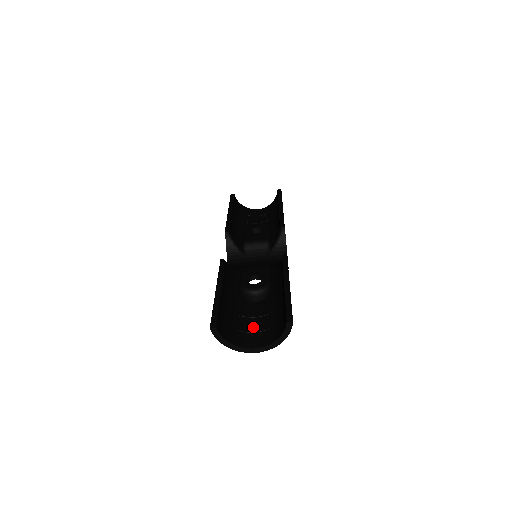
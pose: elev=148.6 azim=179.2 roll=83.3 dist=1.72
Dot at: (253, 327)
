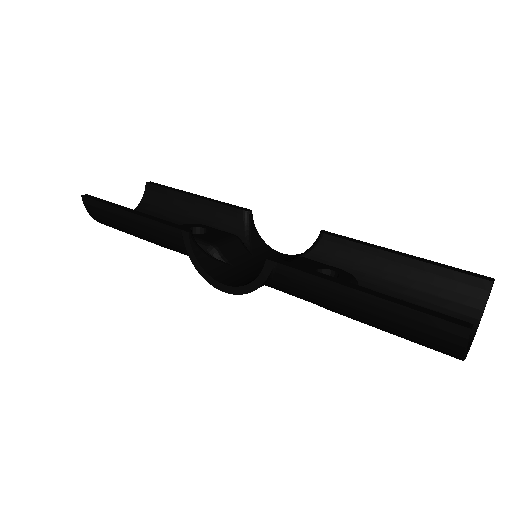
Dot at: occluded
